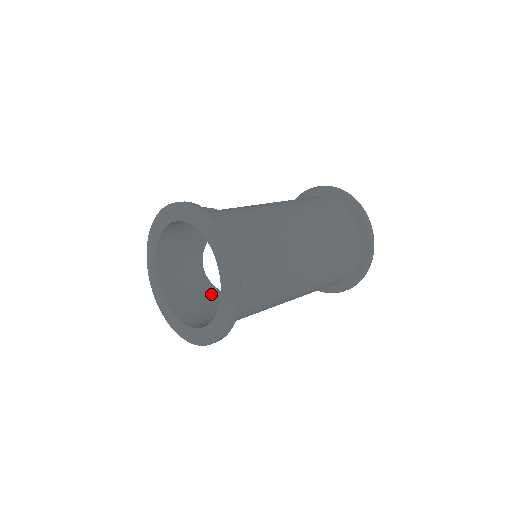
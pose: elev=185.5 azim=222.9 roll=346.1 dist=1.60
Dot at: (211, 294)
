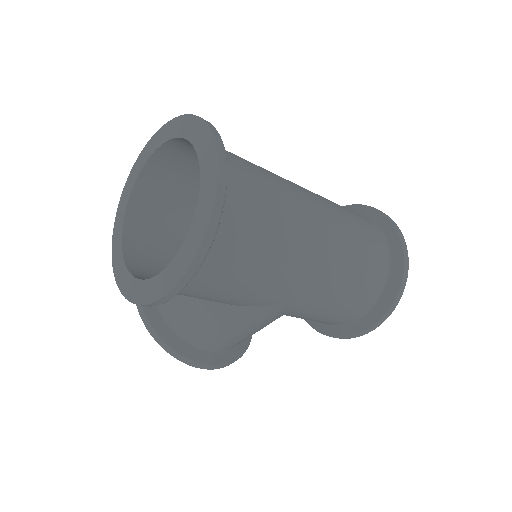
Dot at: occluded
